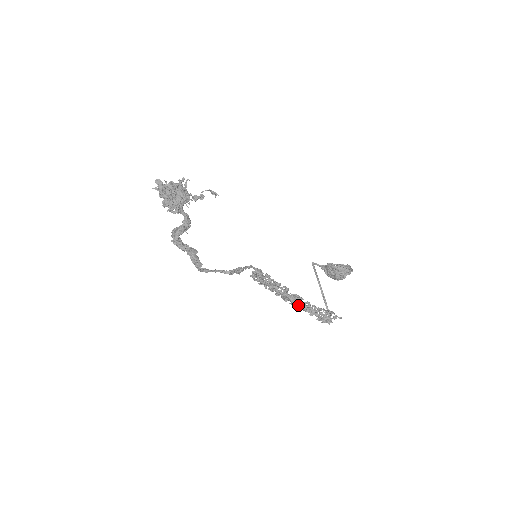
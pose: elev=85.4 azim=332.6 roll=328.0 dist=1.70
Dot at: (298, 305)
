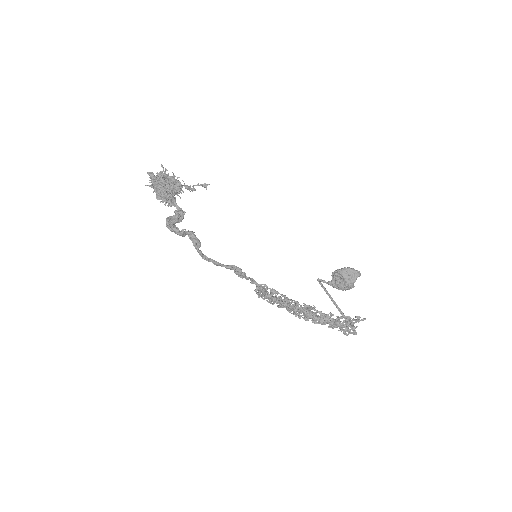
Dot at: (314, 315)
